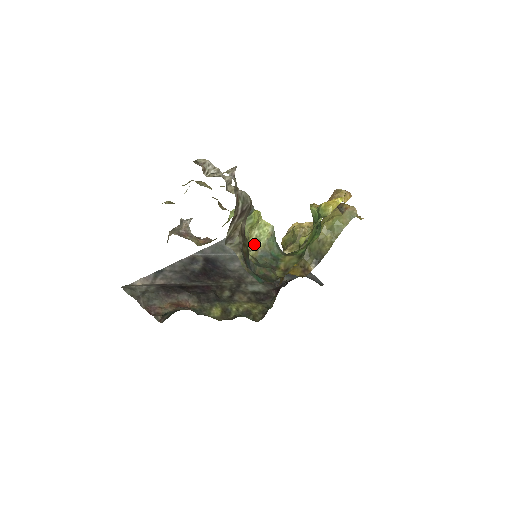
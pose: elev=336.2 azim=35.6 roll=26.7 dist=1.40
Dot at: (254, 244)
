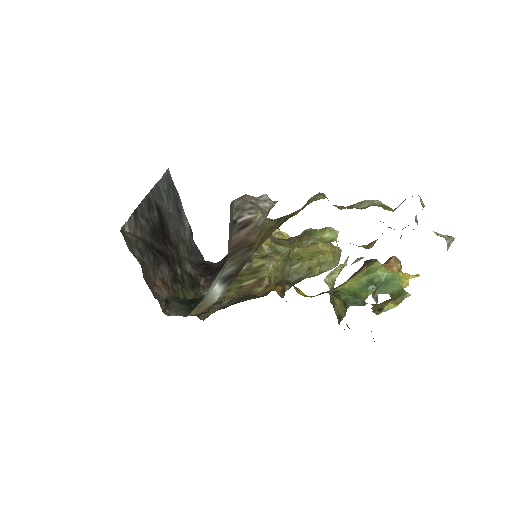
Dot at: (327, 275)
